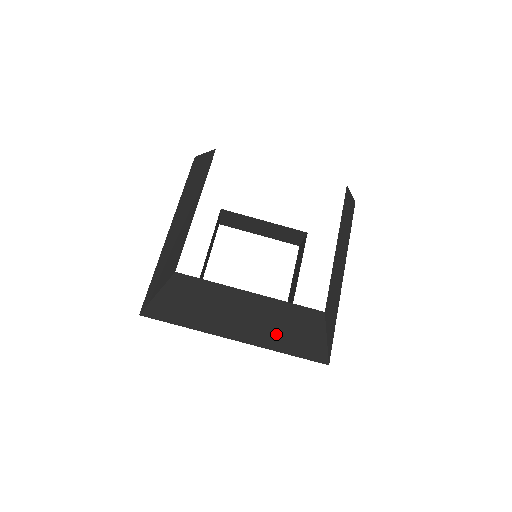
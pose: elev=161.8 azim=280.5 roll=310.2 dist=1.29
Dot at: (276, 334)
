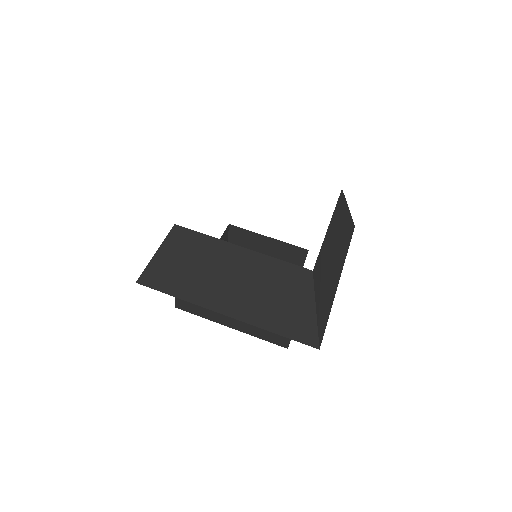
Dot at: (265, 304)
